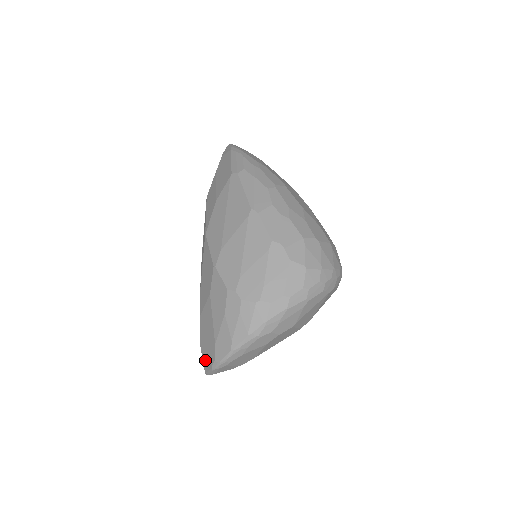
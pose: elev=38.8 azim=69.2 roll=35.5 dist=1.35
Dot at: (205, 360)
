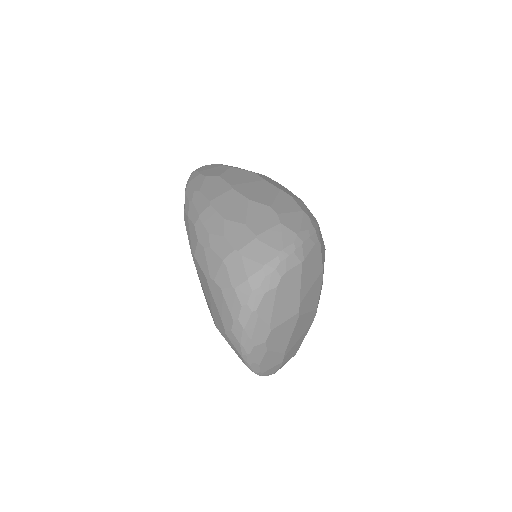
Dot at: occluded
